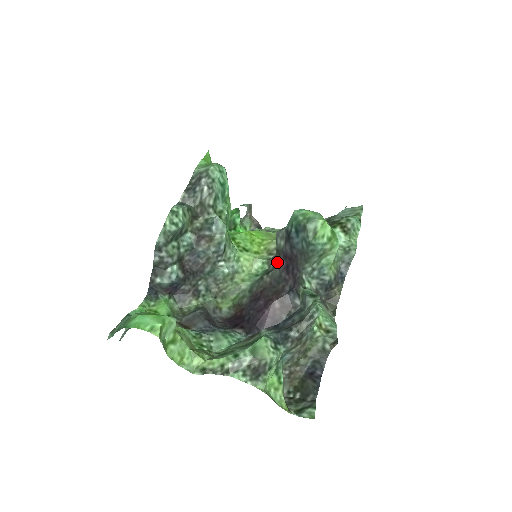
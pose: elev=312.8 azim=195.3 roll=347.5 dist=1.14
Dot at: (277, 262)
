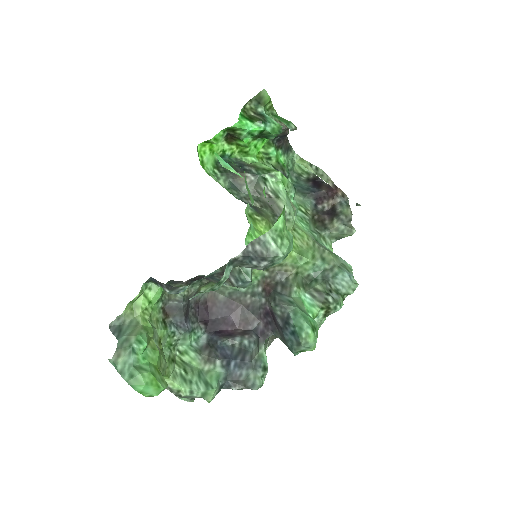
Dot at: (265, 300)
